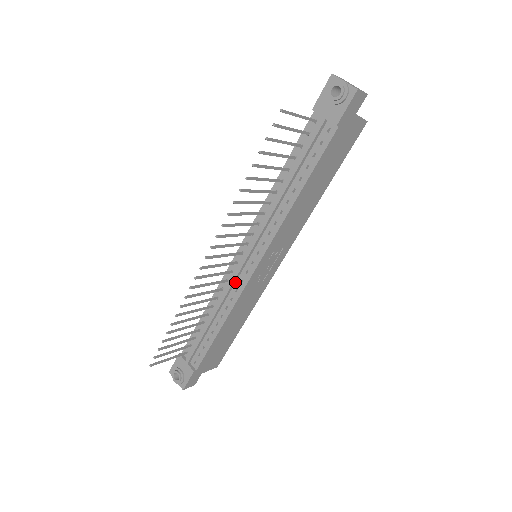
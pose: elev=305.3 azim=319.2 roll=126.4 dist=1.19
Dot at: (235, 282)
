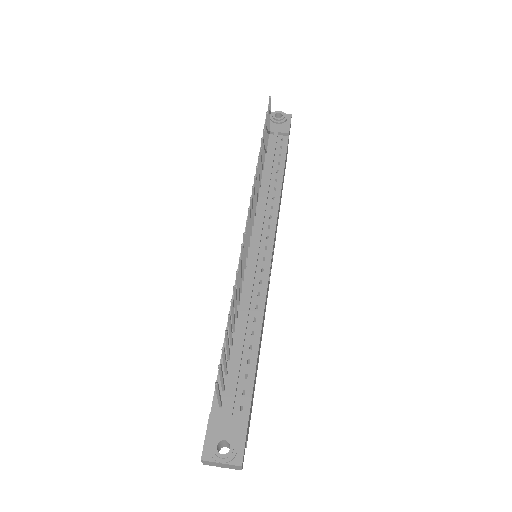
Dot at: (254, 275)
